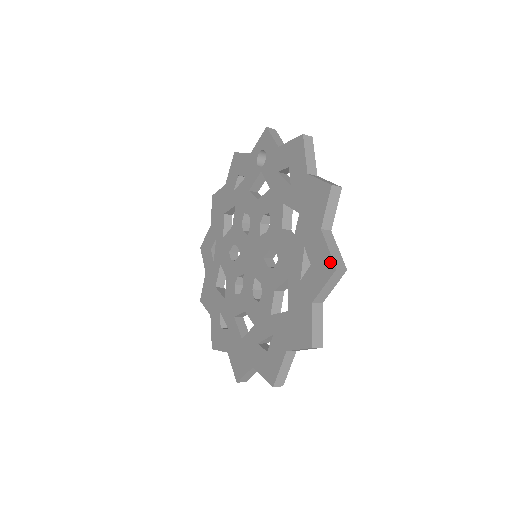
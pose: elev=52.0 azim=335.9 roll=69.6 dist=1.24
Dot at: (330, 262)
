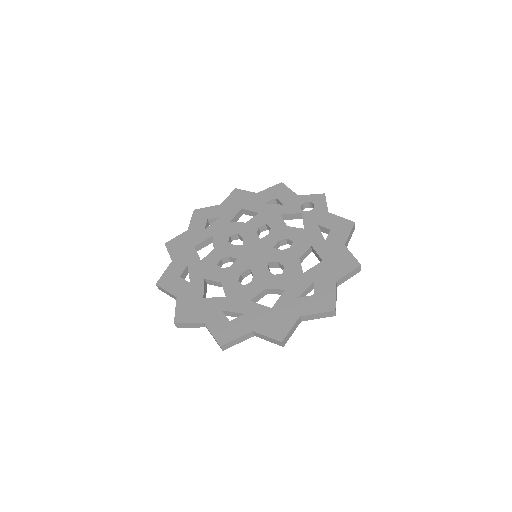
Dot at: (333, 304)
